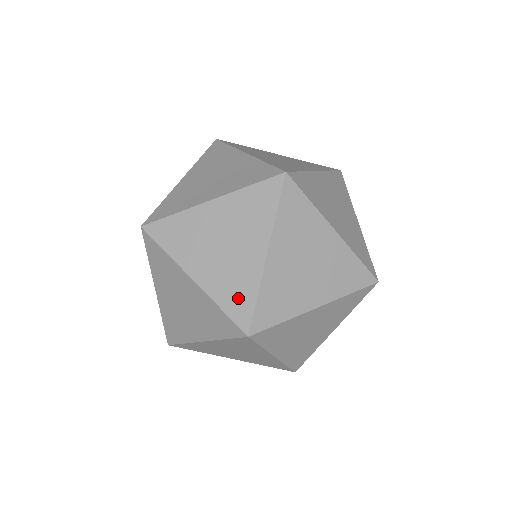
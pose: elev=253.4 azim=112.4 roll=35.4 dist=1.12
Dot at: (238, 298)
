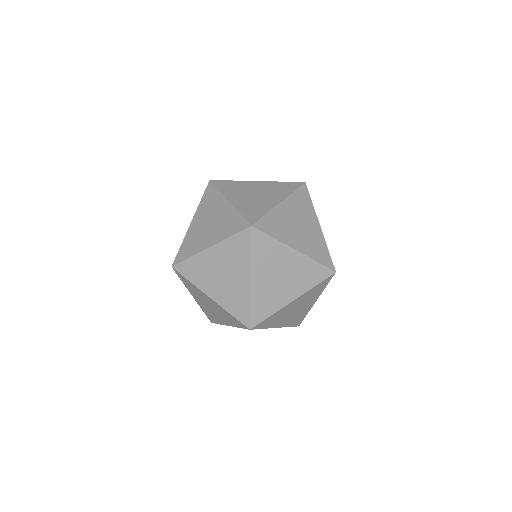
Dot at: (233, 224)
